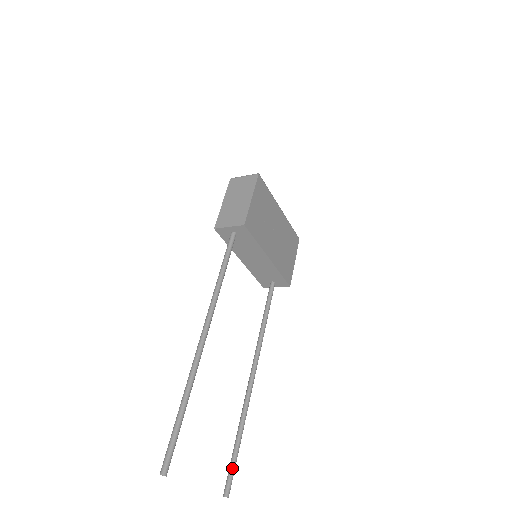
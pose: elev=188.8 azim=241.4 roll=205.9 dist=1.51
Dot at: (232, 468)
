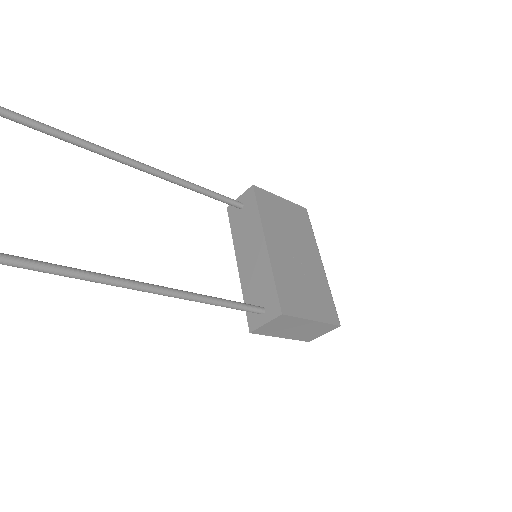
Dot at: out of frame
